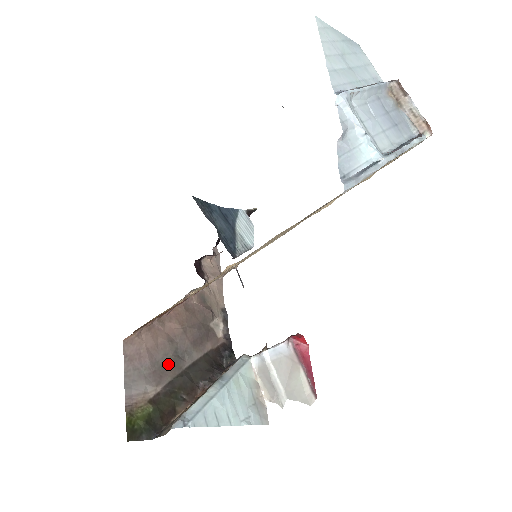
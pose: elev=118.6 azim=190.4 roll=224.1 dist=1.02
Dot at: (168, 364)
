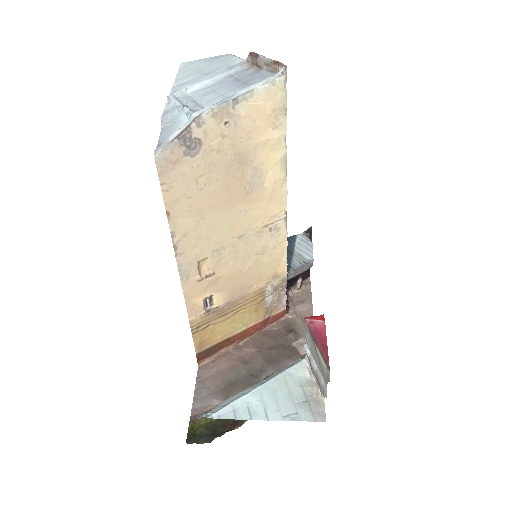
Dot at: (240, 382)
